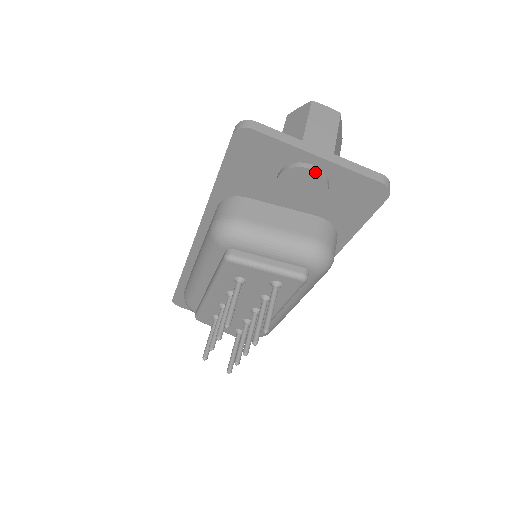
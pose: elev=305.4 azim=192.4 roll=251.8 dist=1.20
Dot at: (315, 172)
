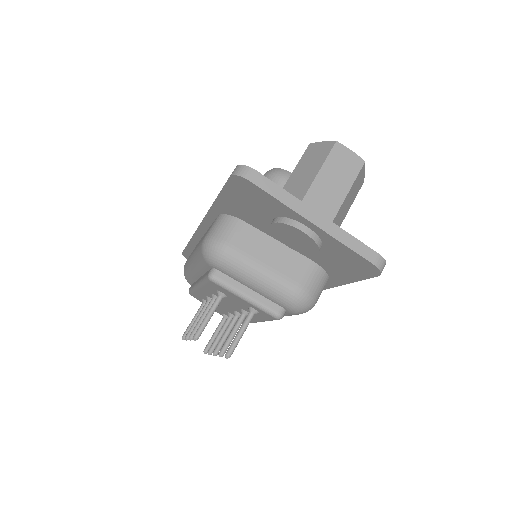
Dot at: (307, 235)
